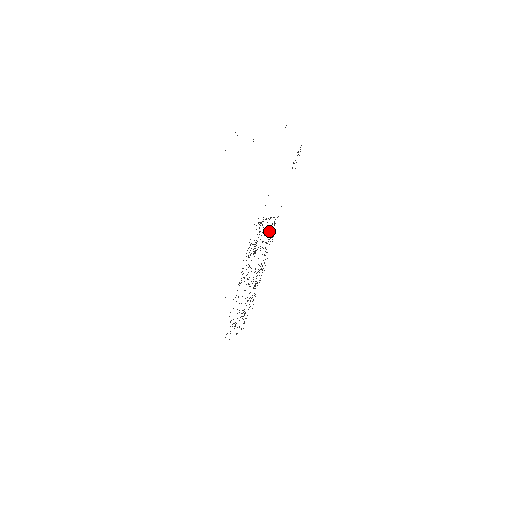
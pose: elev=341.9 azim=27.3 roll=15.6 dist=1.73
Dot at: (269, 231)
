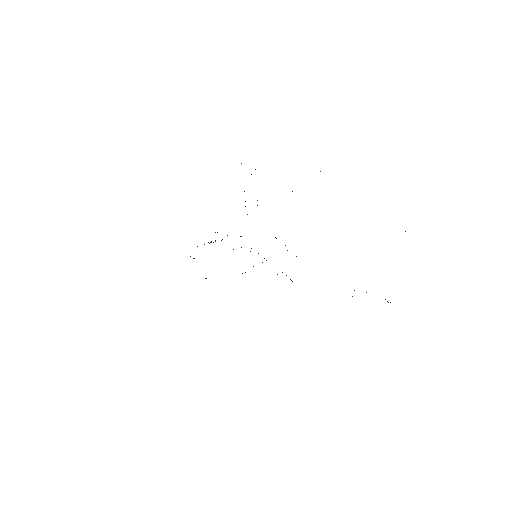
Dot at: occluded
